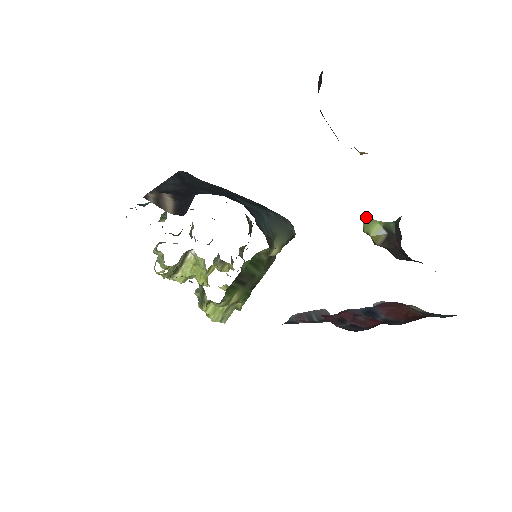
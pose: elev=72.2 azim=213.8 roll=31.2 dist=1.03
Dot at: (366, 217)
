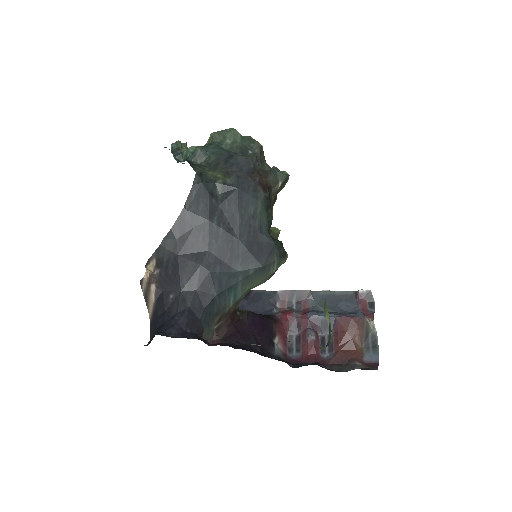
Dot at: occluded
